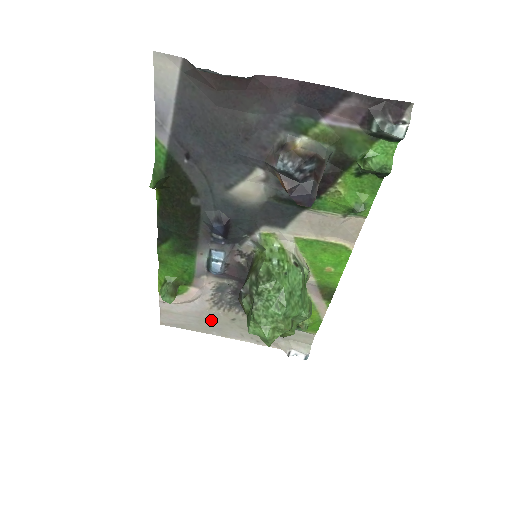
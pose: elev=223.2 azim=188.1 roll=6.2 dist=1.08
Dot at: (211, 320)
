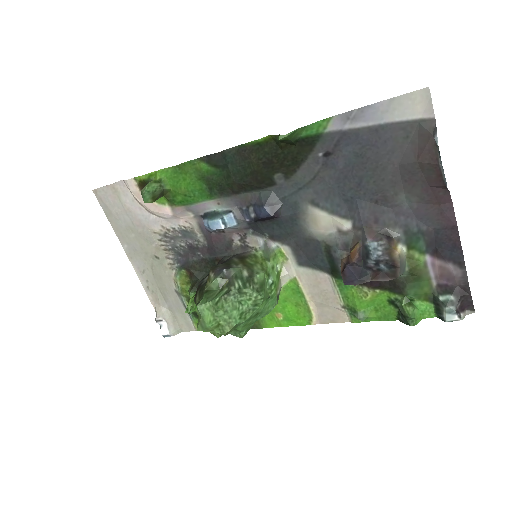
Dot at: (139, 237)
